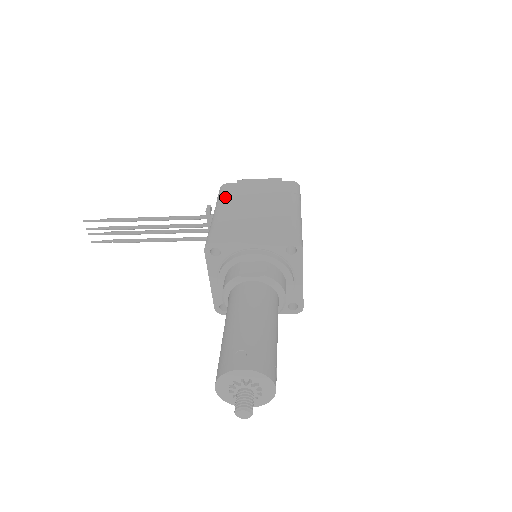
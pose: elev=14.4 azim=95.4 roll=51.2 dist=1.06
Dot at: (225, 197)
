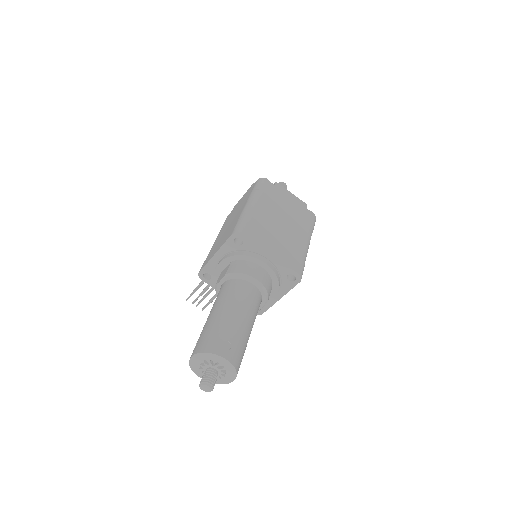
Dot at: (221, 229)
